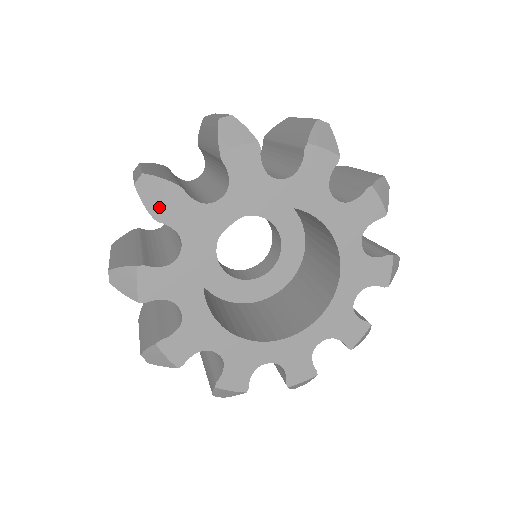
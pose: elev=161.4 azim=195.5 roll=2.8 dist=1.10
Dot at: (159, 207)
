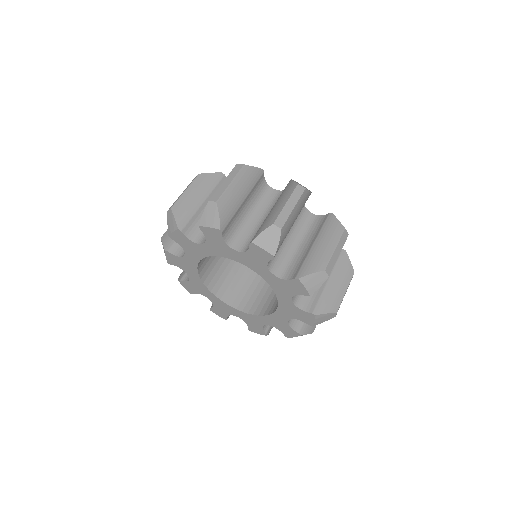
Dot at: (166, 259)
